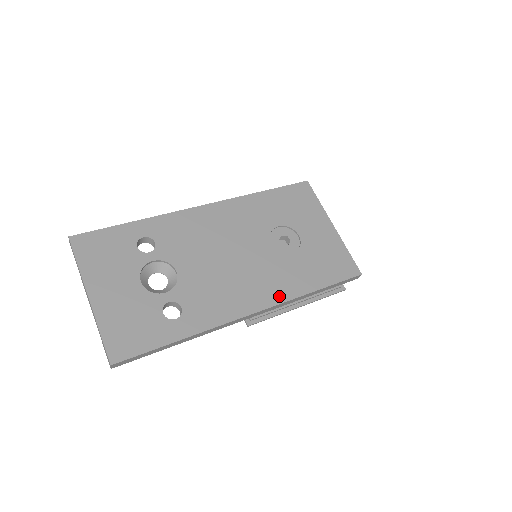
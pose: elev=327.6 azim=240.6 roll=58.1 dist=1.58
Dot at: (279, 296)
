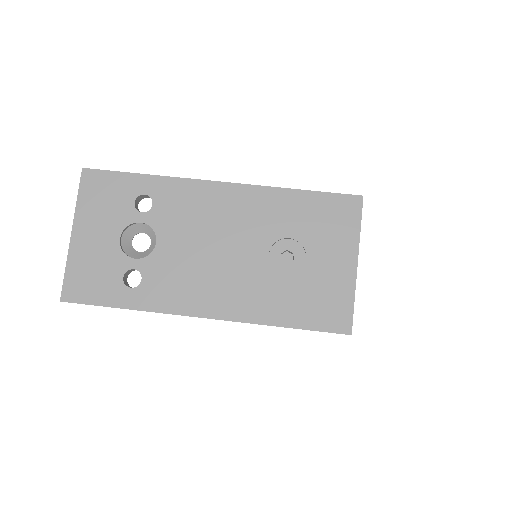
Dot at: (240, 313)
